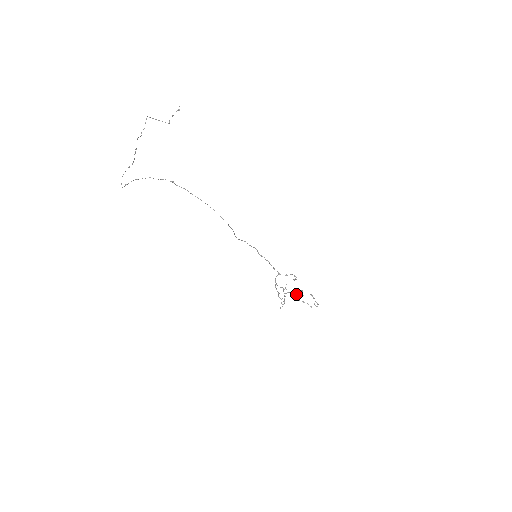
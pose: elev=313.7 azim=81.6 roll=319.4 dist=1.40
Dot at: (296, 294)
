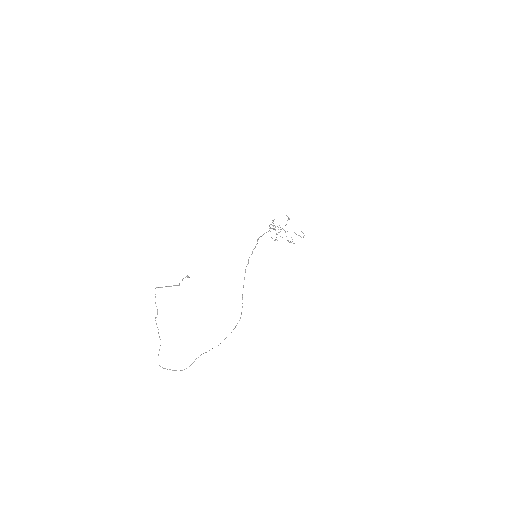
Dot at: (287, 231)
